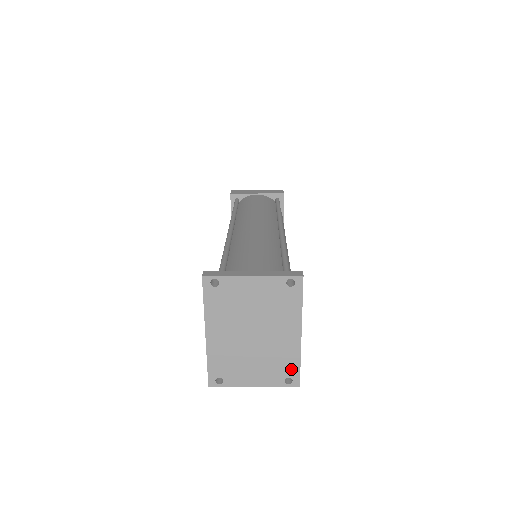
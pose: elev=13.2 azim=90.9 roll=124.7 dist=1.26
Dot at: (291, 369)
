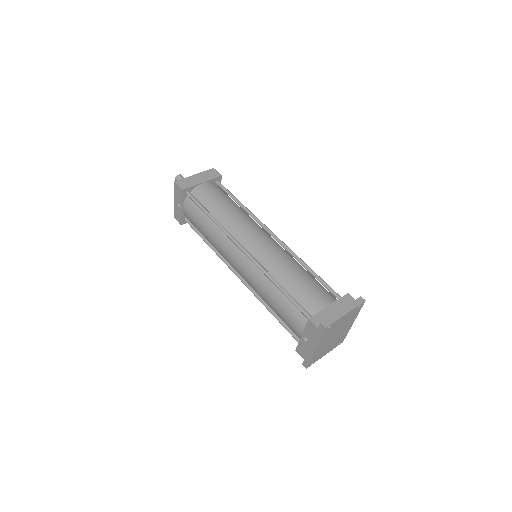
Dot at: (343, 338)
